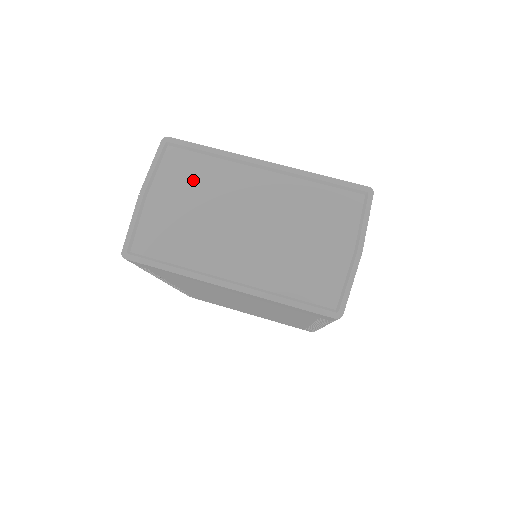
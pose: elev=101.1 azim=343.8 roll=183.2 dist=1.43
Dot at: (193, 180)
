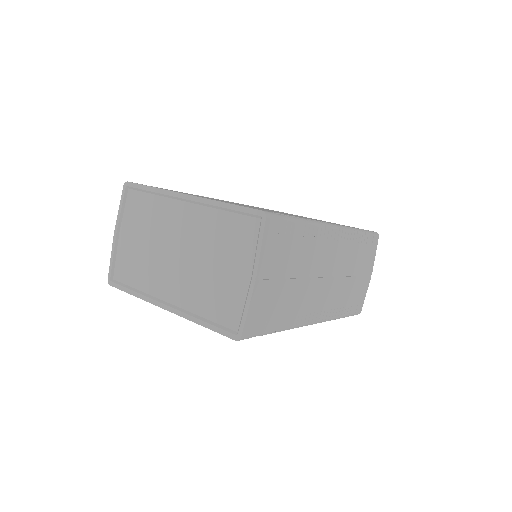
Dot at: (144, 217)
